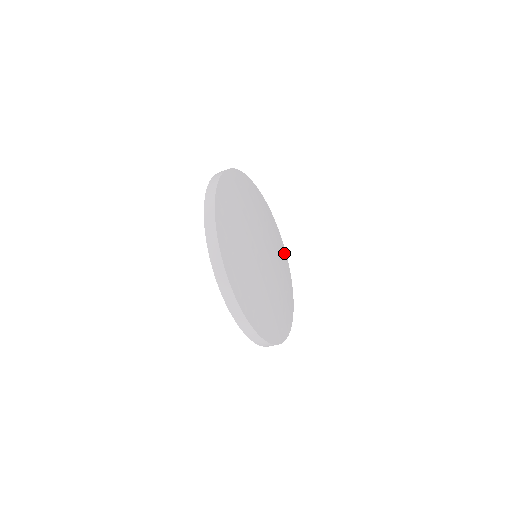
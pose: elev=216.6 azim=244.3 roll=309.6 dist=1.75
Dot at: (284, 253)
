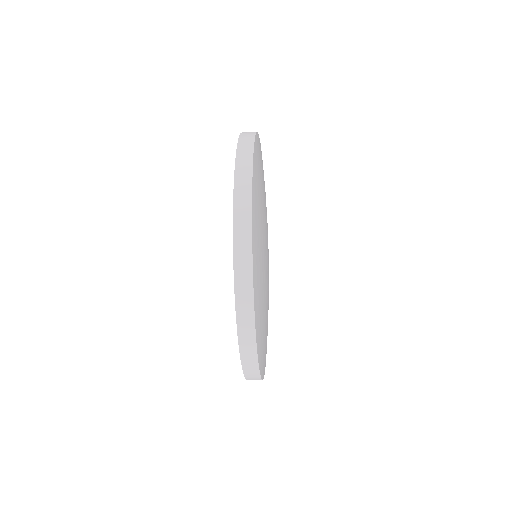
Dot at: occluded
